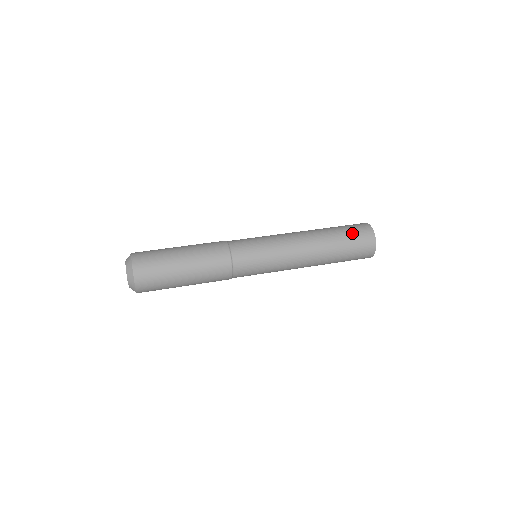
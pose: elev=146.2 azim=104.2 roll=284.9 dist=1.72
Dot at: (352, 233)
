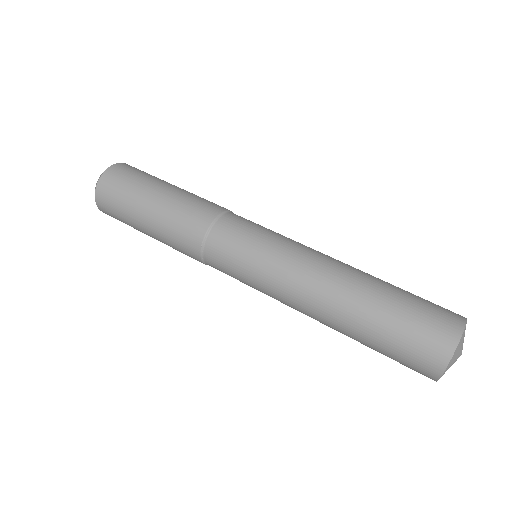
Dot at: (422, 300)
